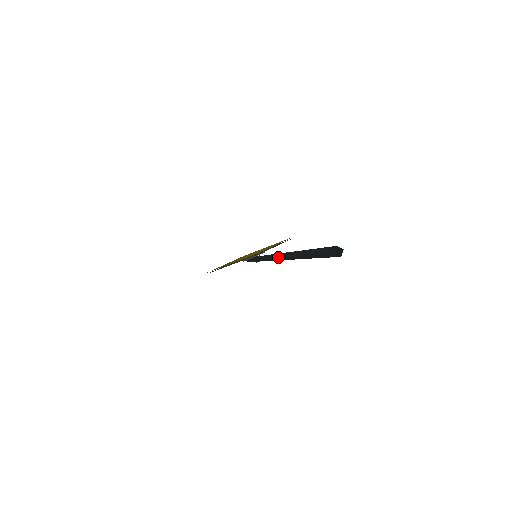
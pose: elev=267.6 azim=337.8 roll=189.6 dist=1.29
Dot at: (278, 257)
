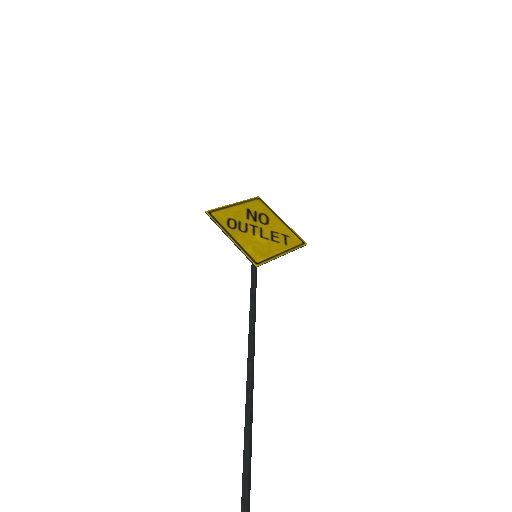
Dot at: (248, 371)
